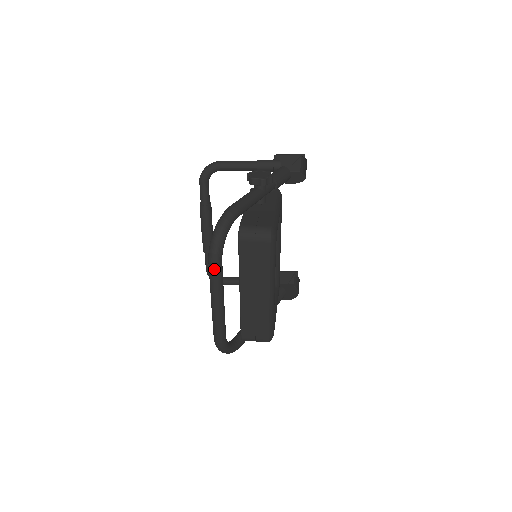
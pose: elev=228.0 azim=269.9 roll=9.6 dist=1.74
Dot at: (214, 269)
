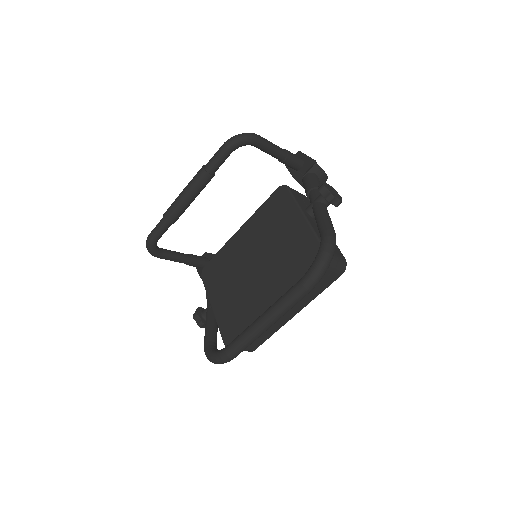
Dot at: (303, 296)
